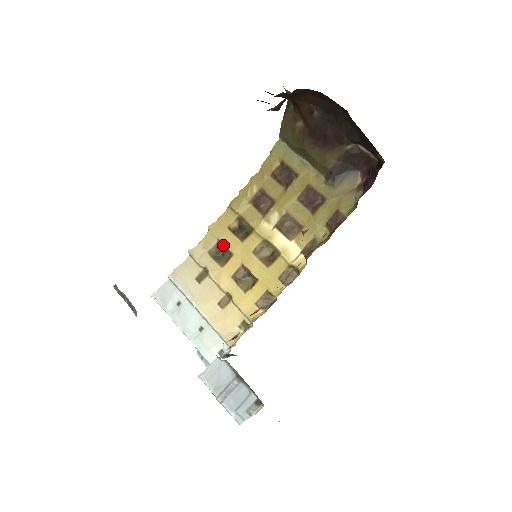
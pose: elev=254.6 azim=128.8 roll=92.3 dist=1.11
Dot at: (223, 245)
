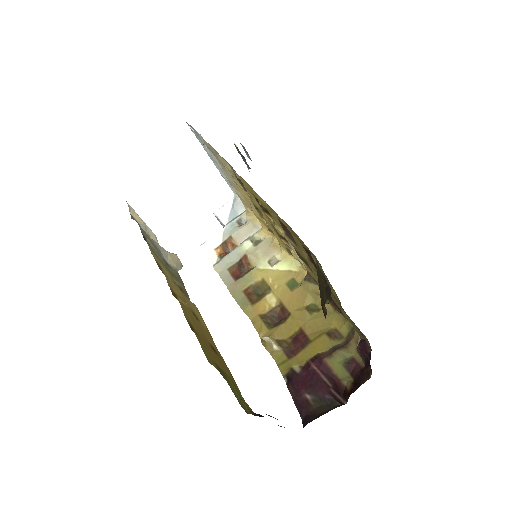
Dot at: occluded
